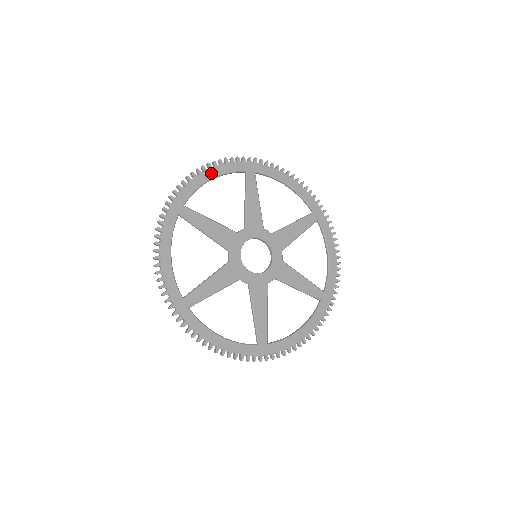
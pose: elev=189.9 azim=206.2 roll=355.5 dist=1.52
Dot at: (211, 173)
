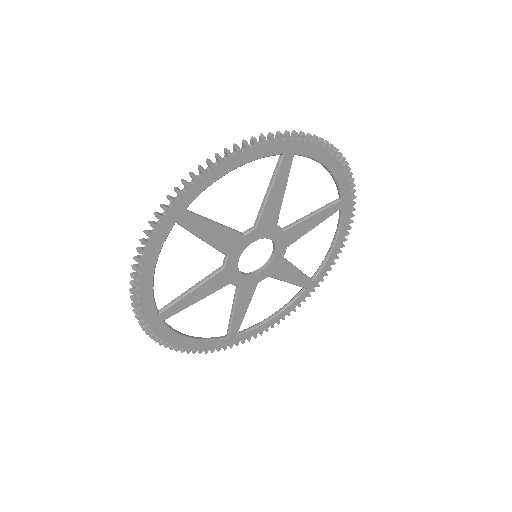
Dot at: (147, 271)
